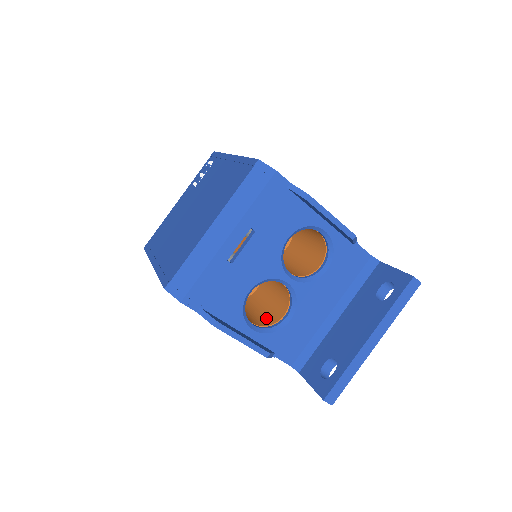
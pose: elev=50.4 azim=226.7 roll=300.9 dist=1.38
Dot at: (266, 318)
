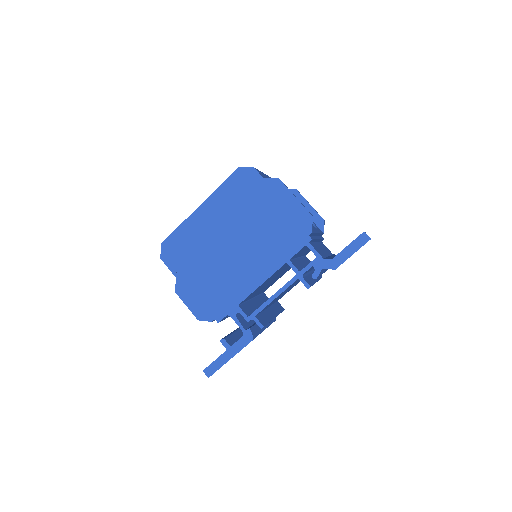
Dot at: occluded
